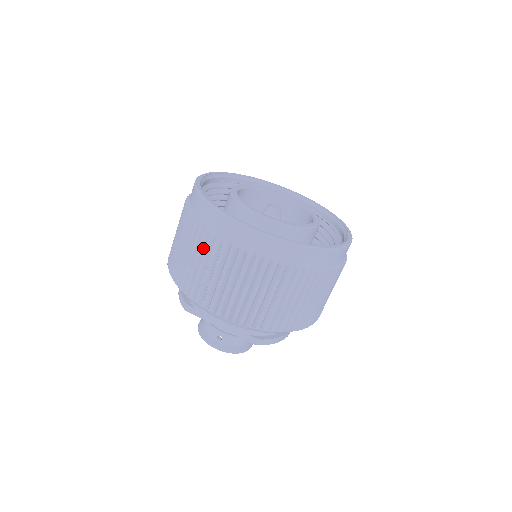
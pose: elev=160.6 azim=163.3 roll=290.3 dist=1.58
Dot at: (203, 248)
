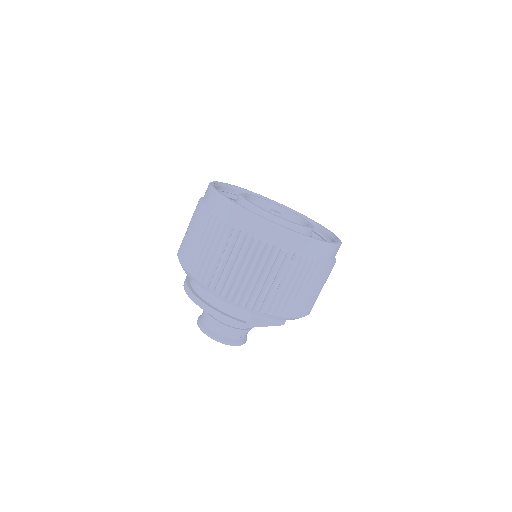
Dot at: (293, 272)
